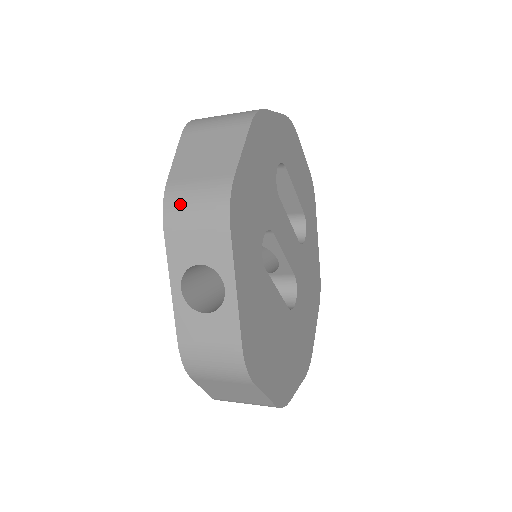
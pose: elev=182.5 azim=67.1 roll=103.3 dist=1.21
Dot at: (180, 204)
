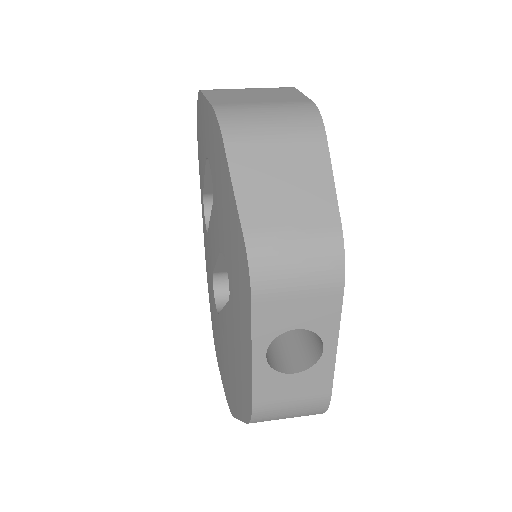
Dot at: (275, 265)
